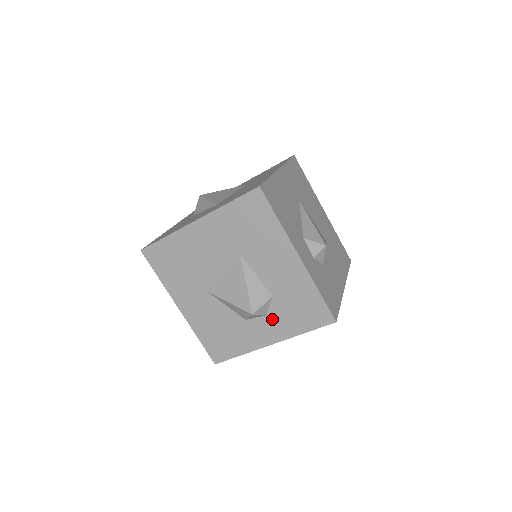
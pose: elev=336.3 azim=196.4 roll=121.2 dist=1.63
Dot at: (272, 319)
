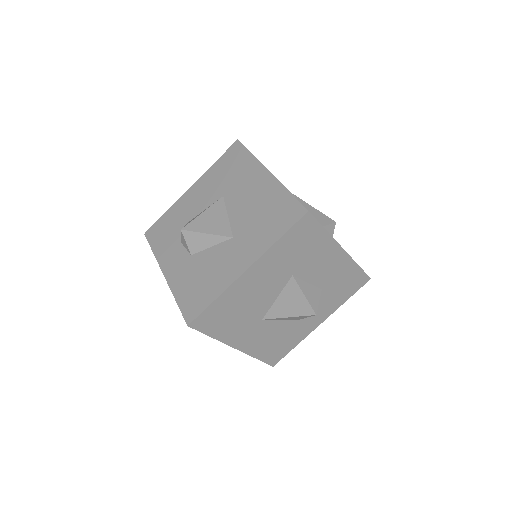
Dot at: (321, 306)
